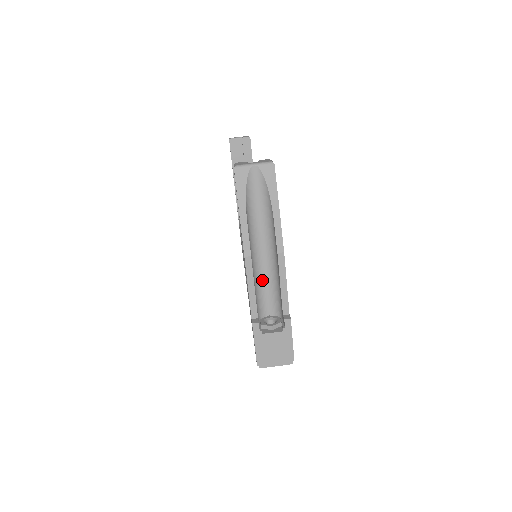
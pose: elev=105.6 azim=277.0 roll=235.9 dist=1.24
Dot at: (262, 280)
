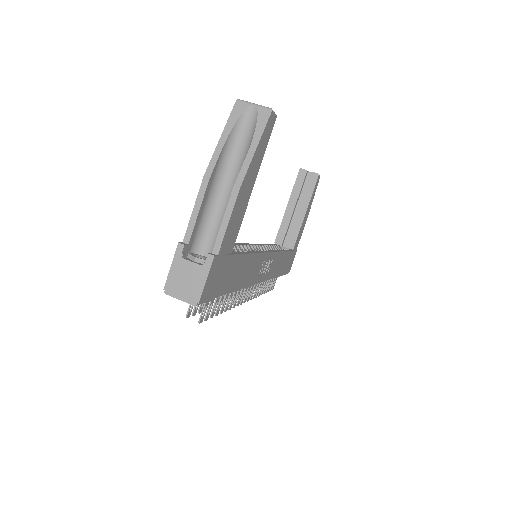
Dot at: (214, 217)
